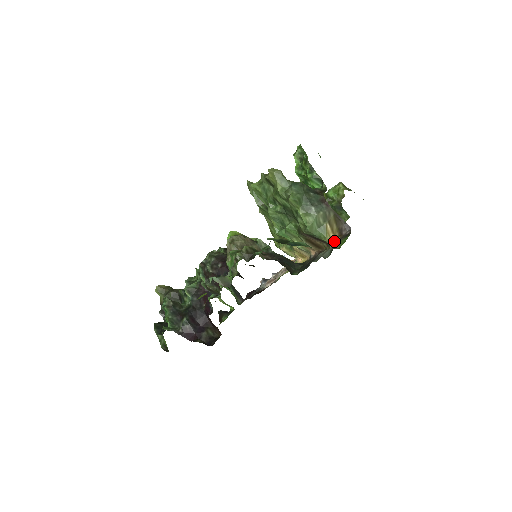
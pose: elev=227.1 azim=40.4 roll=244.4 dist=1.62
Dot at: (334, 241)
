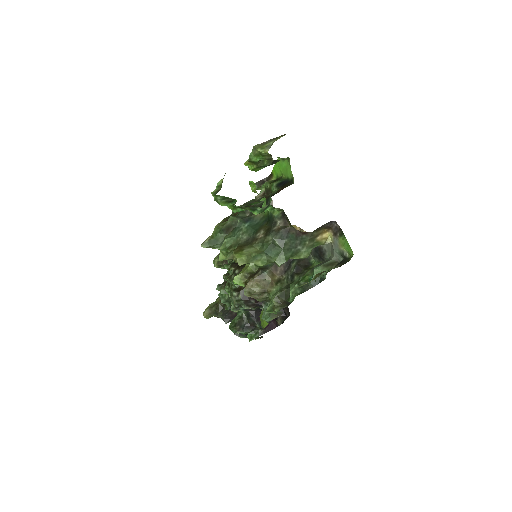
Dot at: (328, 235)
